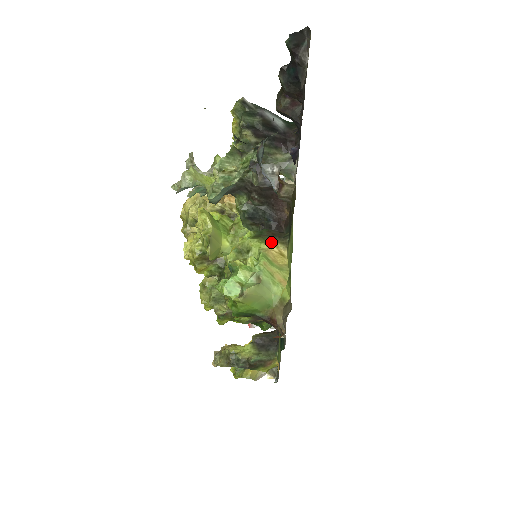
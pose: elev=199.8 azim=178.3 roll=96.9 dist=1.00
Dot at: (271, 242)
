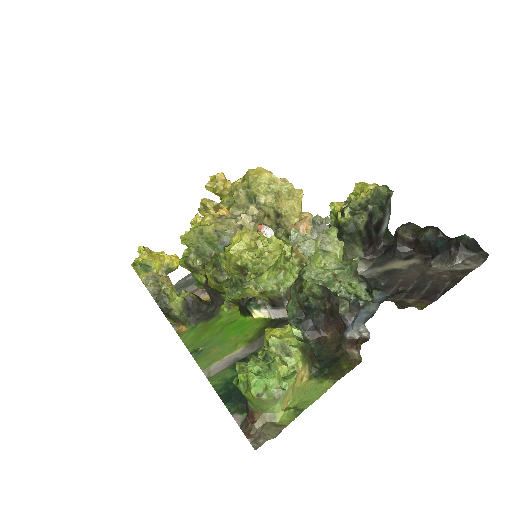
Dot at: (306, 363)
